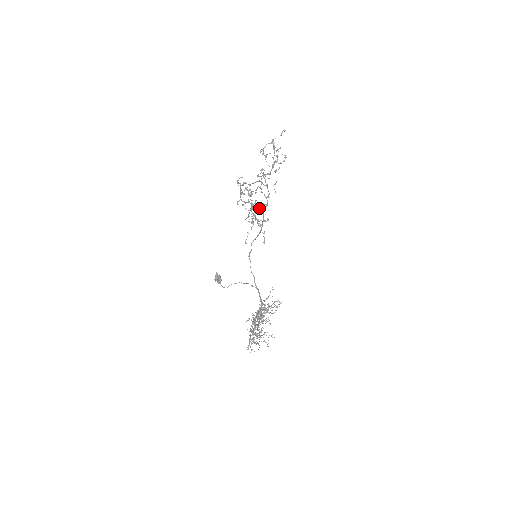
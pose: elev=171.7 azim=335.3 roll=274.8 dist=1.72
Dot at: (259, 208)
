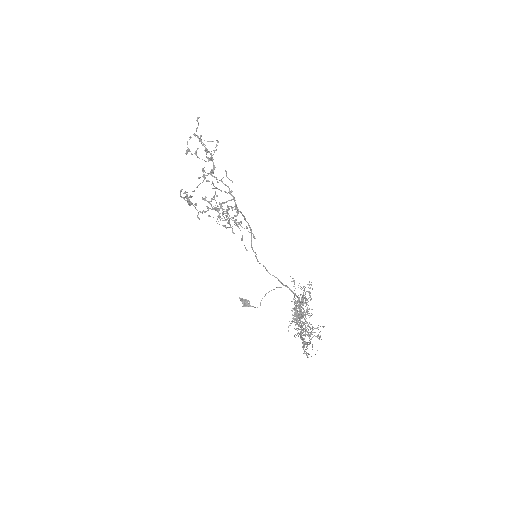
Dot at: occluded
